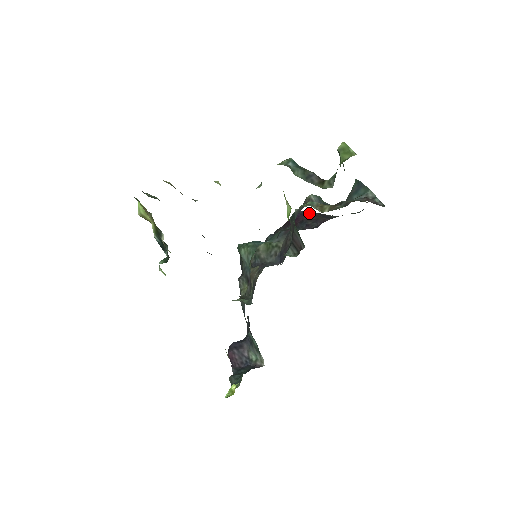
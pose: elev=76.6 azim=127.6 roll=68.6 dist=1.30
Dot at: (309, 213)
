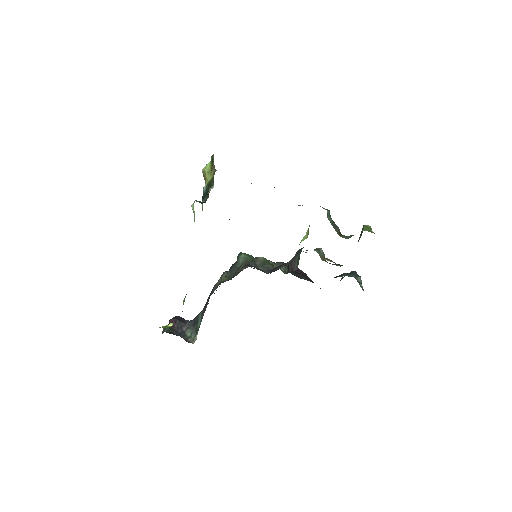
Dot at: (303, 272)
